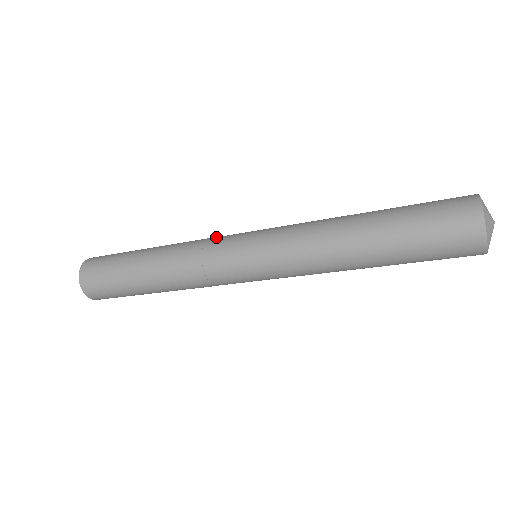
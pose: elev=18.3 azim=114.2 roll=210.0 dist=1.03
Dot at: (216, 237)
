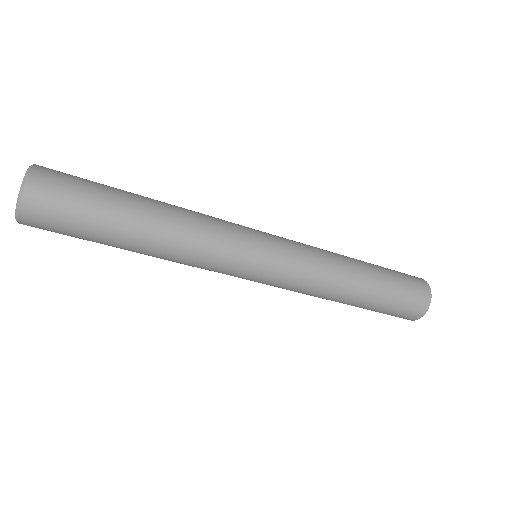
Dot at: (229, 223)
